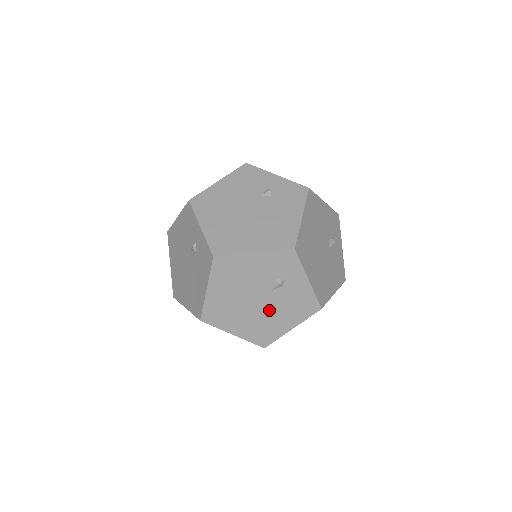
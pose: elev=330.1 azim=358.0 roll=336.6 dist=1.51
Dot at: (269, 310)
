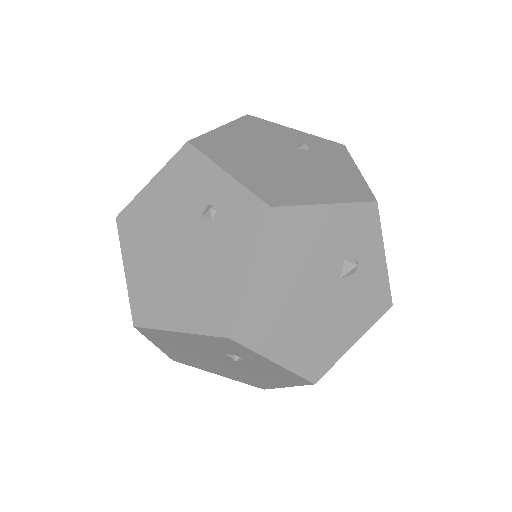
Dot at: (243, 370)
